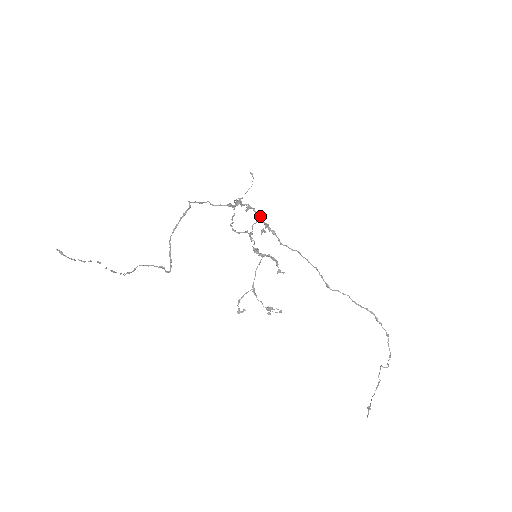
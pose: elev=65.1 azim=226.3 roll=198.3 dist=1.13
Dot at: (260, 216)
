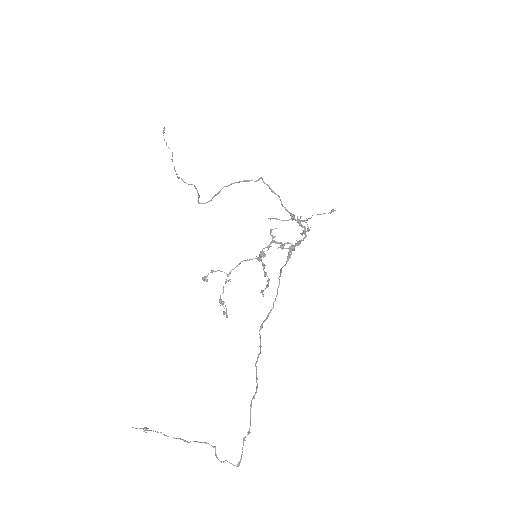
Dot at: occluded
